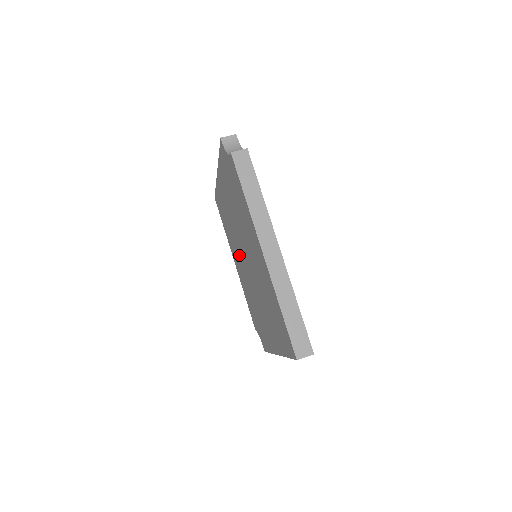
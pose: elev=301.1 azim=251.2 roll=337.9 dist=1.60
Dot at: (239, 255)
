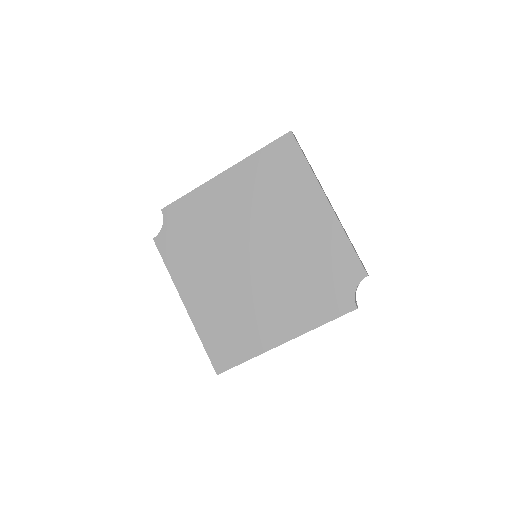
Dot at: (259, 290)
